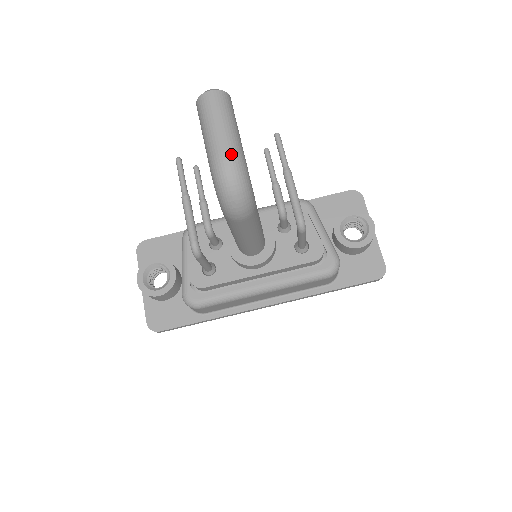
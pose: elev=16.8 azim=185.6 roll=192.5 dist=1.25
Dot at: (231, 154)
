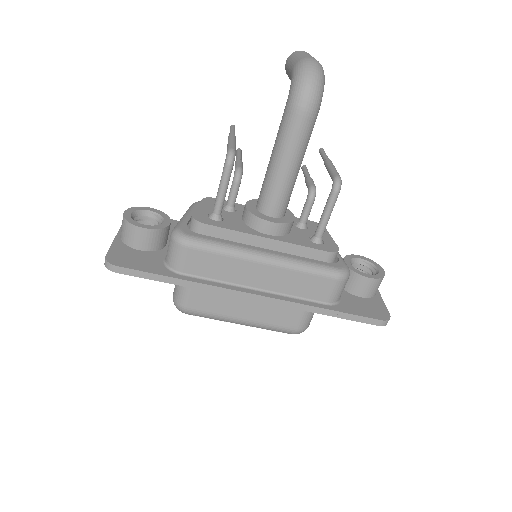
Dot at: (318, 61)
